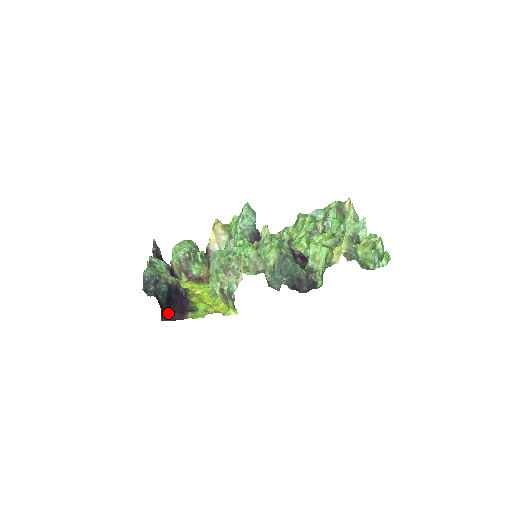
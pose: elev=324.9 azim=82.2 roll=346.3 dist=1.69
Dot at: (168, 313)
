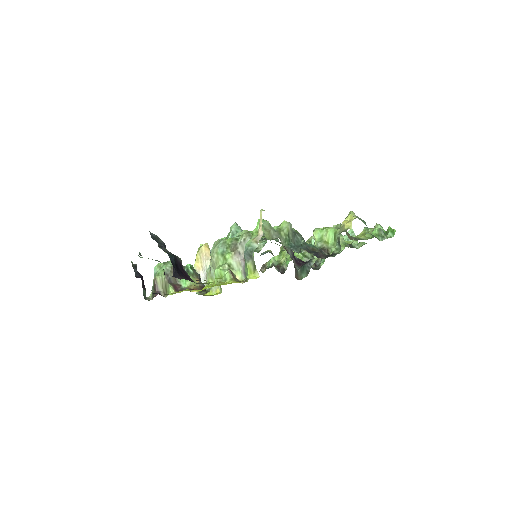
Dot at: (179, 274)
